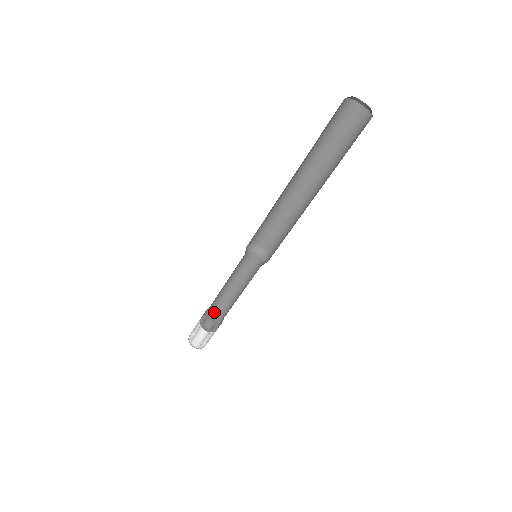
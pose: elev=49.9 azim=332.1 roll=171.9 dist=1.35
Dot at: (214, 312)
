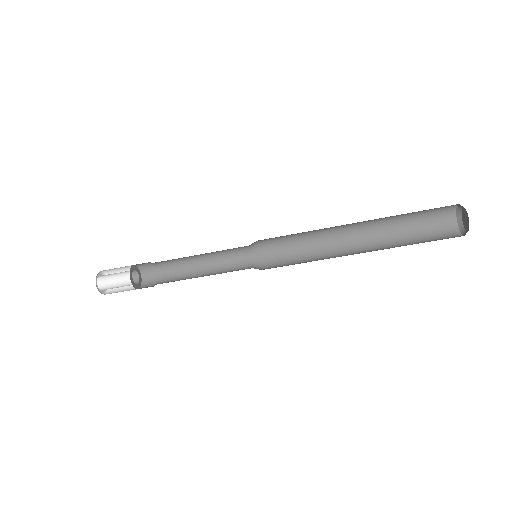
Dot at: (151, 276)
